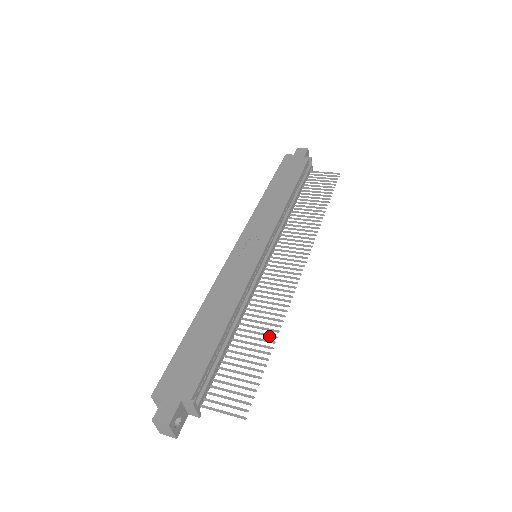
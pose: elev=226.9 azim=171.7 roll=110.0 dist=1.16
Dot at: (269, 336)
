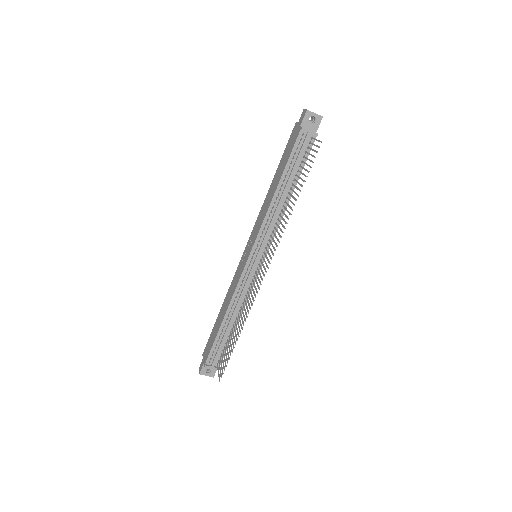
Dot at: (240, 331)
